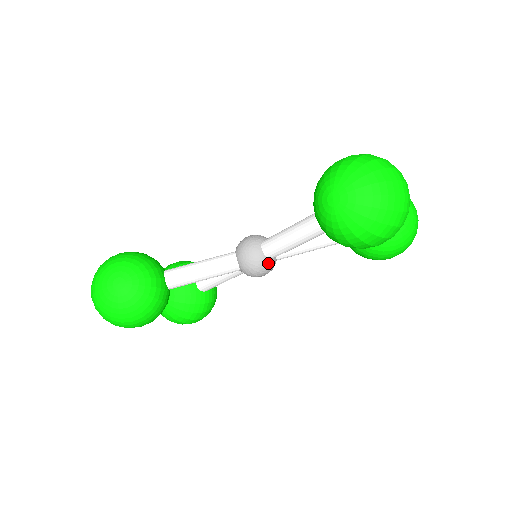
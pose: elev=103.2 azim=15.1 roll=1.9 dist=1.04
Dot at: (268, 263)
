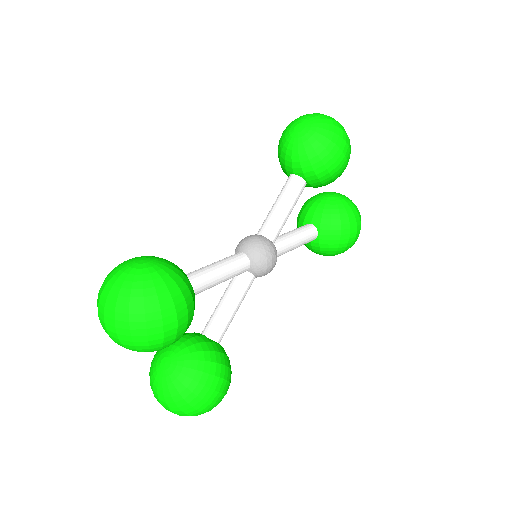
Dot at: (272, 244)
